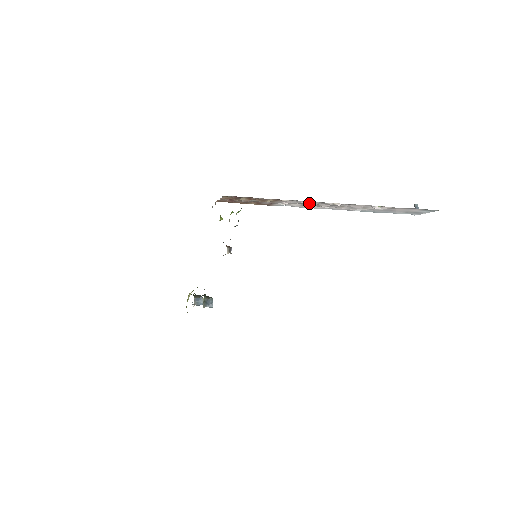
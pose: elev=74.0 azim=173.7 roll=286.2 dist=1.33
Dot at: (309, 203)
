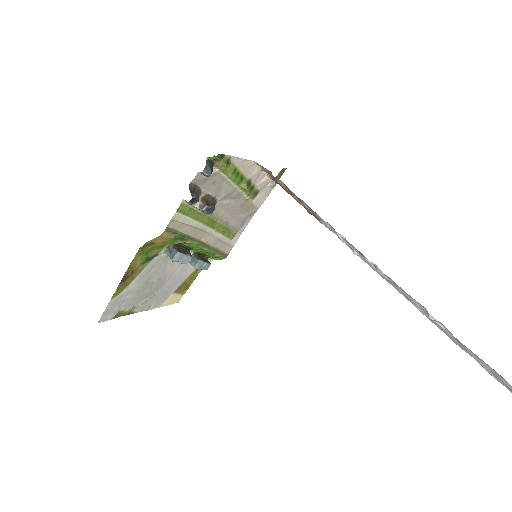
Dot at: (346, 241)
